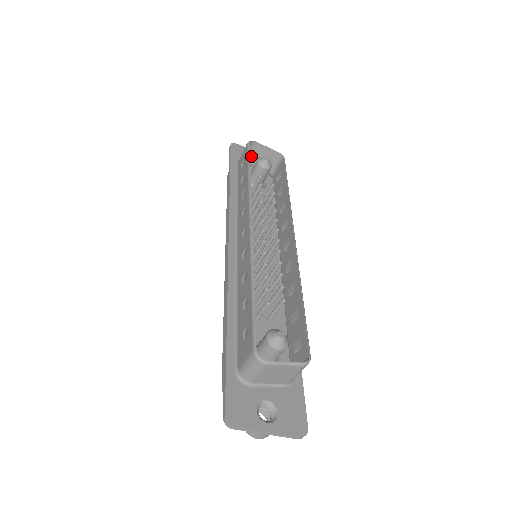
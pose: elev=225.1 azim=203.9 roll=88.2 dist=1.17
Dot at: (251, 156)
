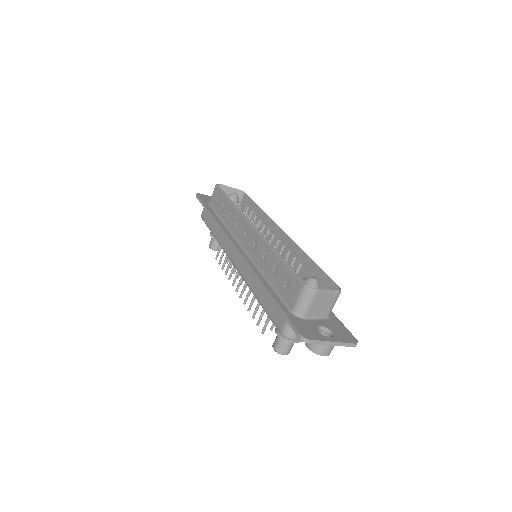
Dot at: occluded
